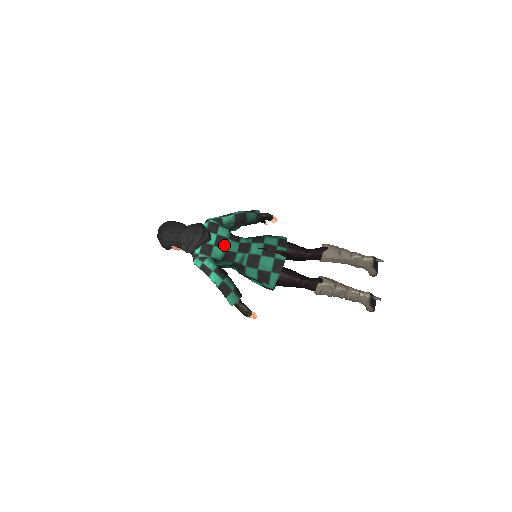
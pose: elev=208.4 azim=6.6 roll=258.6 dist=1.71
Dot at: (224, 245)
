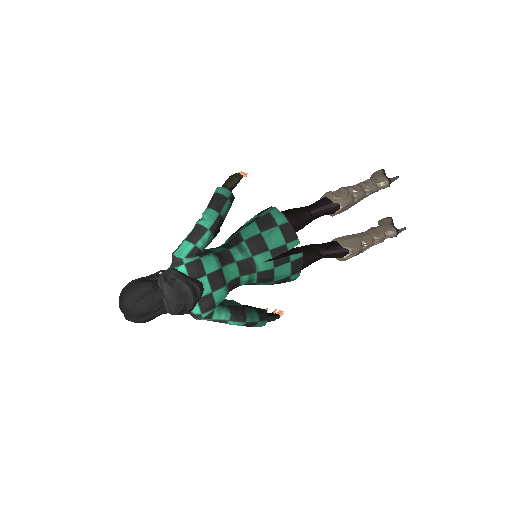
Dot at: (222, 281)
